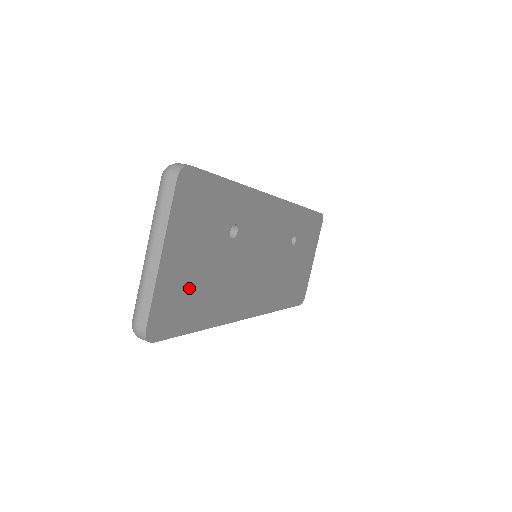
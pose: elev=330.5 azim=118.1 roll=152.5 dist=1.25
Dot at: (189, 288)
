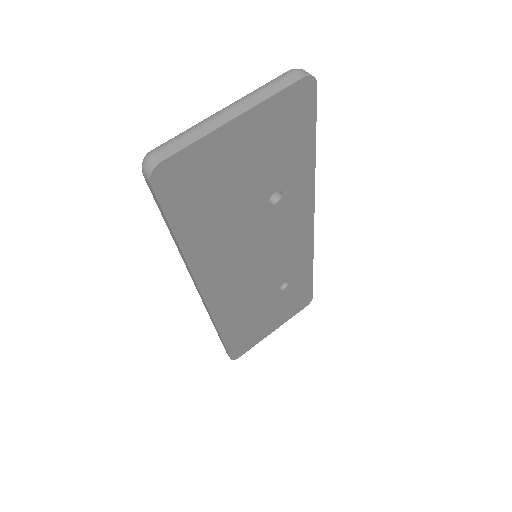
Dot at: (214, 186)
